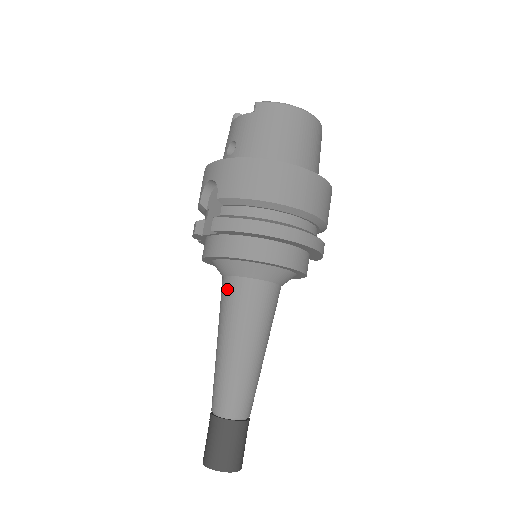
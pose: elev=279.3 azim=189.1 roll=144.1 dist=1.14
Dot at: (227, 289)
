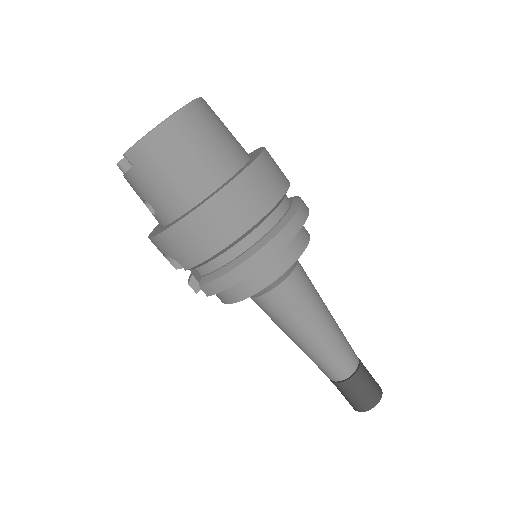
Dot at: (261, 307)
